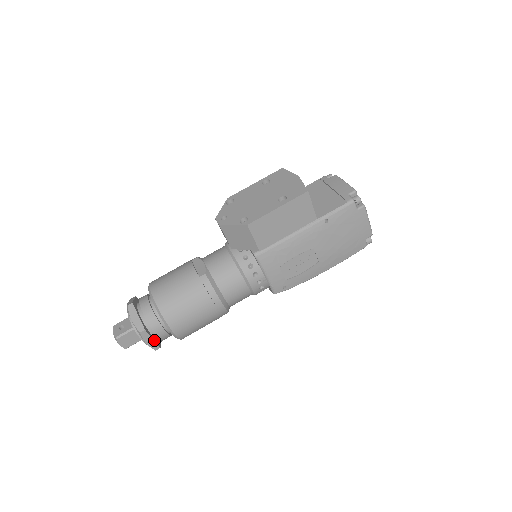
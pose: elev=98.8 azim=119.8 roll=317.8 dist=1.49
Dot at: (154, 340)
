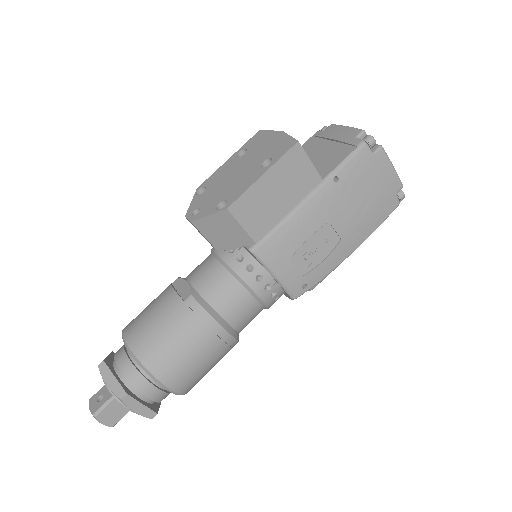
Dot at: (145, 405)
